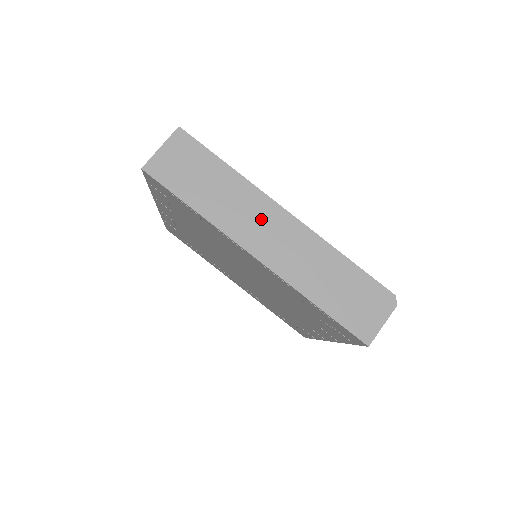
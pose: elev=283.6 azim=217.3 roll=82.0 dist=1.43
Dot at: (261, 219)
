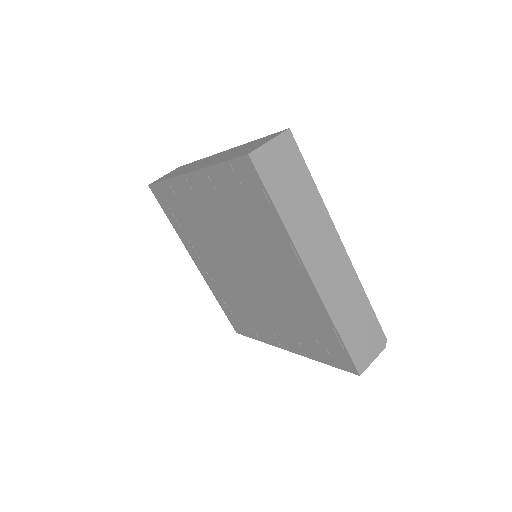
Dot at: (323, 243)
